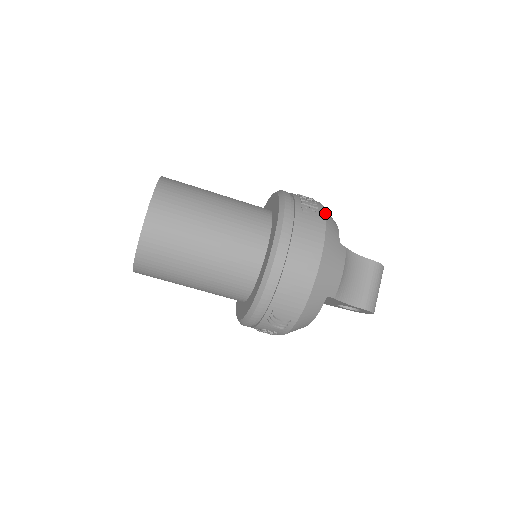
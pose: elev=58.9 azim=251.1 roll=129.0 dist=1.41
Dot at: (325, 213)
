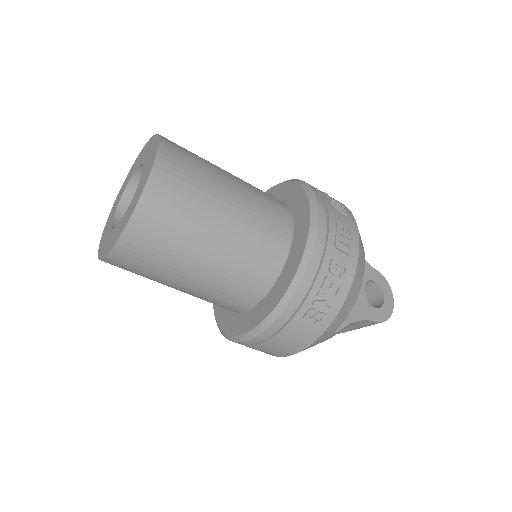
Dot at: (335, 318)
